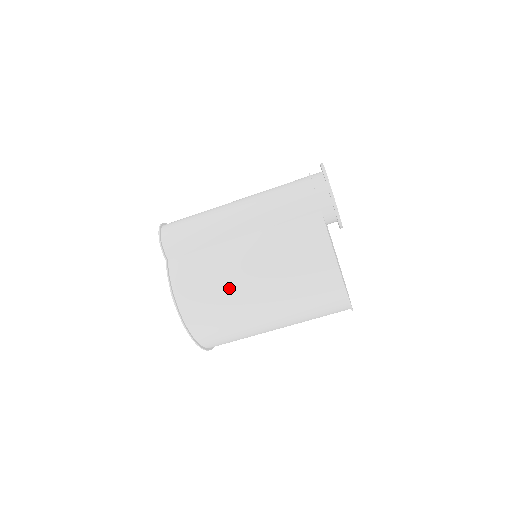
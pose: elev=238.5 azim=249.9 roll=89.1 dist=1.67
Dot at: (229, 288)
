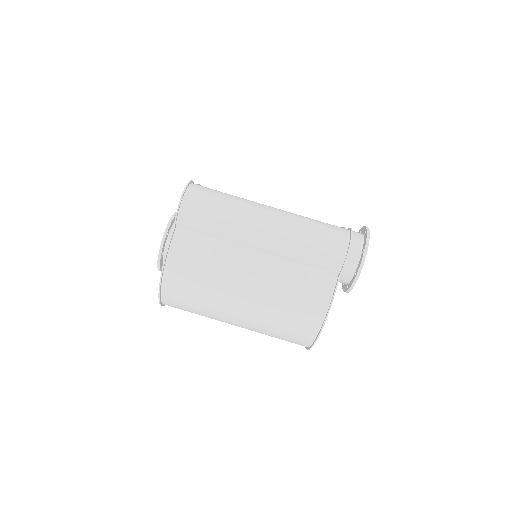
Dot at: (219, 290)
